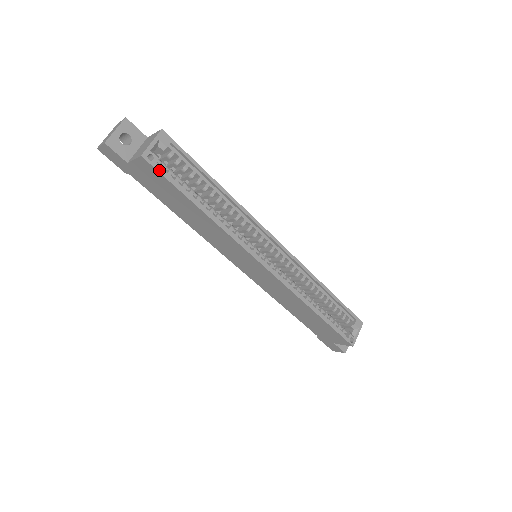
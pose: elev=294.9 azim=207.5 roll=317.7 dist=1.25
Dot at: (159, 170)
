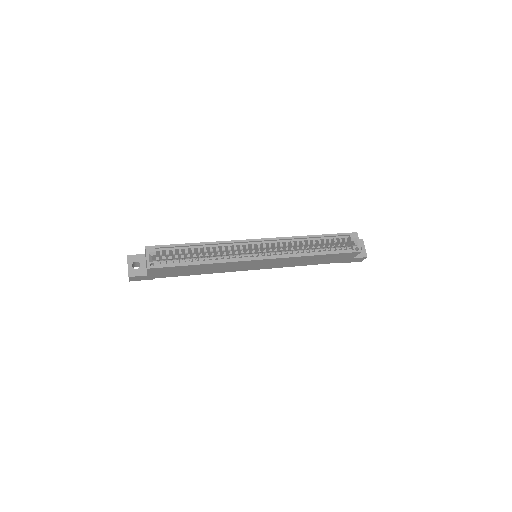
Dot at: (162, 266)
